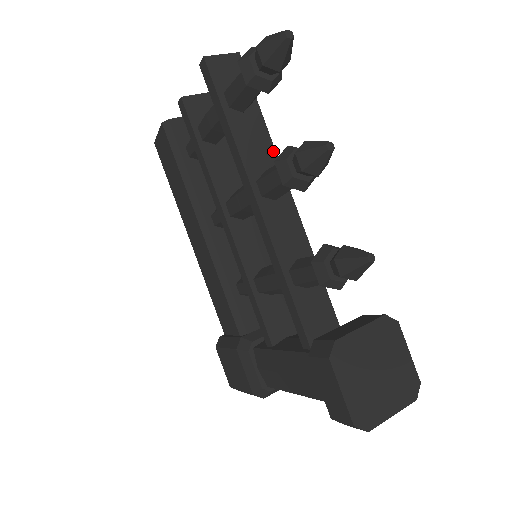
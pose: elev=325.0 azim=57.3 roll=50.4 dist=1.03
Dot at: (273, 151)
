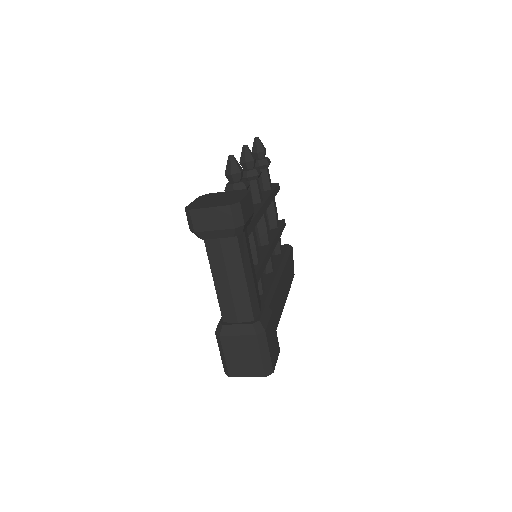
Dot at: (268, 196)
